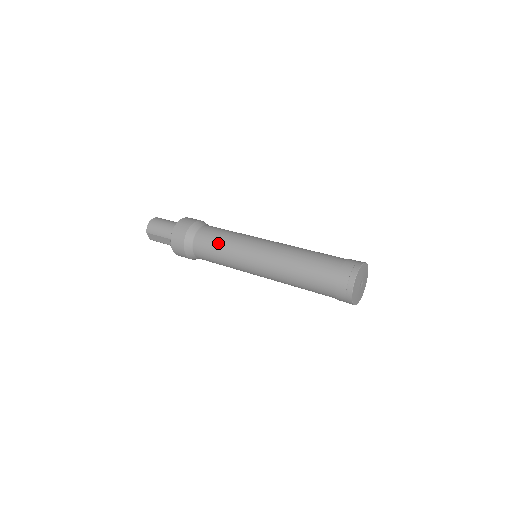
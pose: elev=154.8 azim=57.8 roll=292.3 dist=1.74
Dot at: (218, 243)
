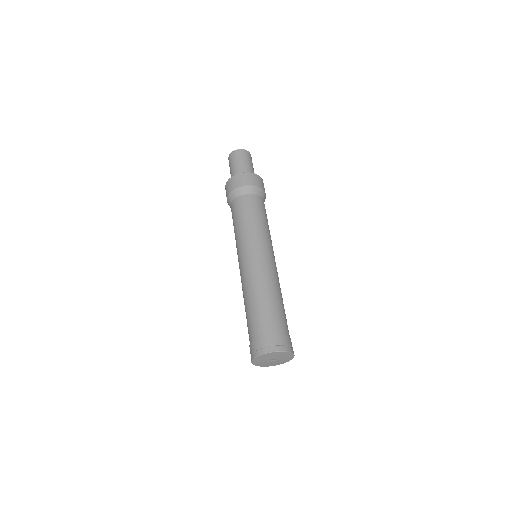
Dot at: (236, 224)
